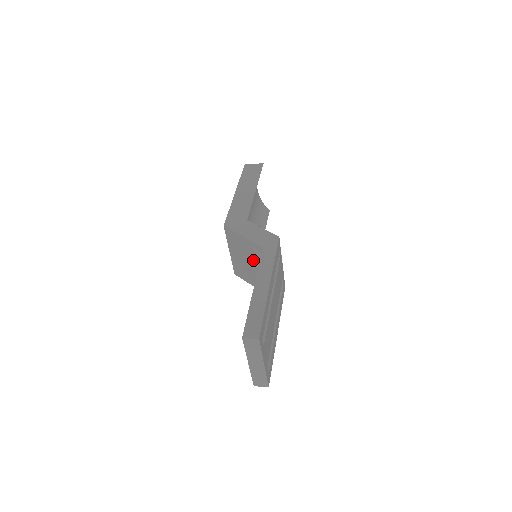
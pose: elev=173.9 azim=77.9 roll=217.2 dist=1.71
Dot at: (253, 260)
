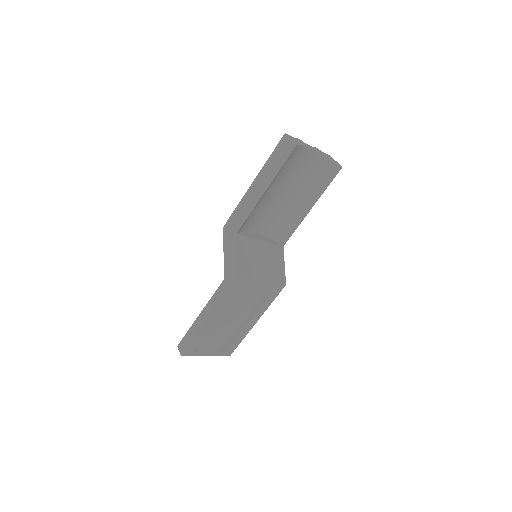
Dot at: occluded
